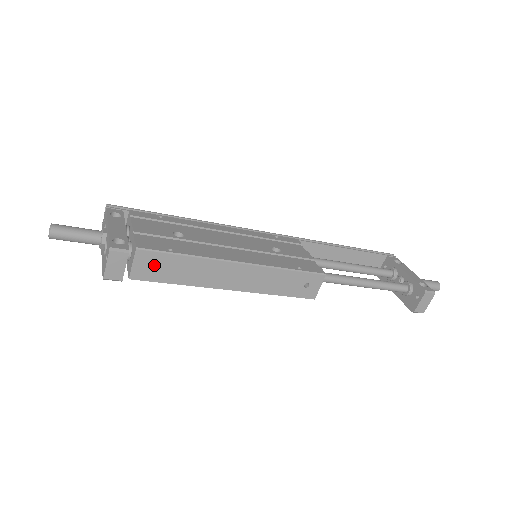
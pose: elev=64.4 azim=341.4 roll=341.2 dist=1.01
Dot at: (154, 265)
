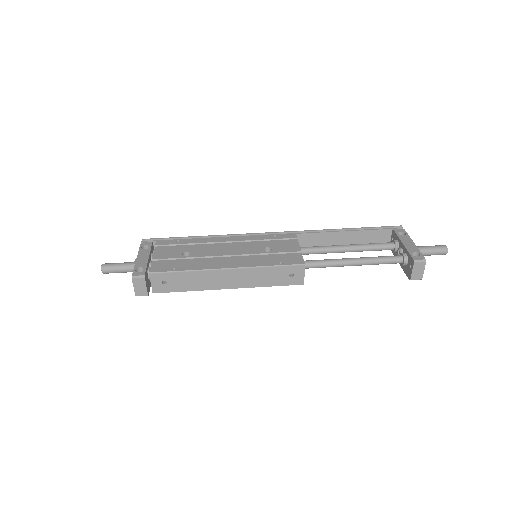
Dot at: (166, 281)
